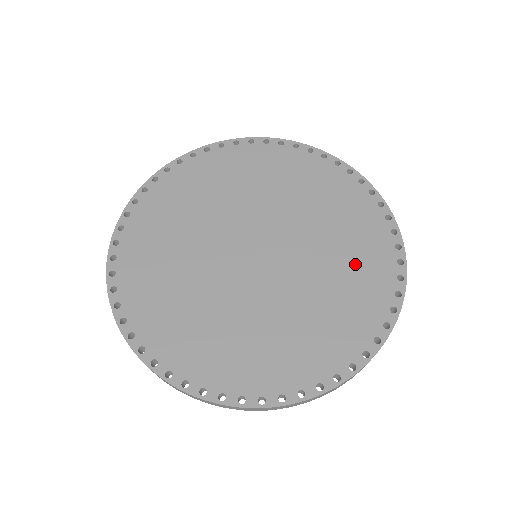
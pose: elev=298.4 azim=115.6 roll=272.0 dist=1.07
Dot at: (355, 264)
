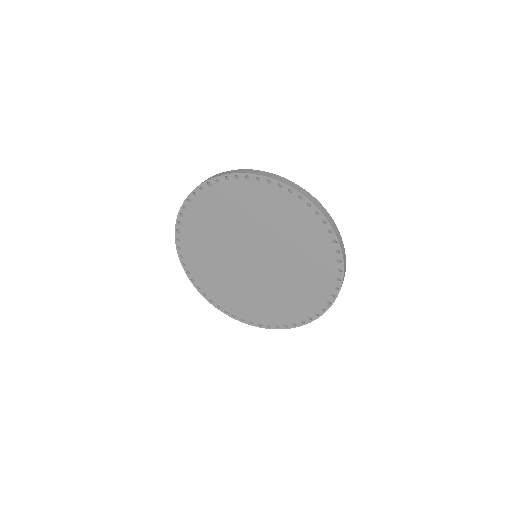
Dot at: (296, 299)
